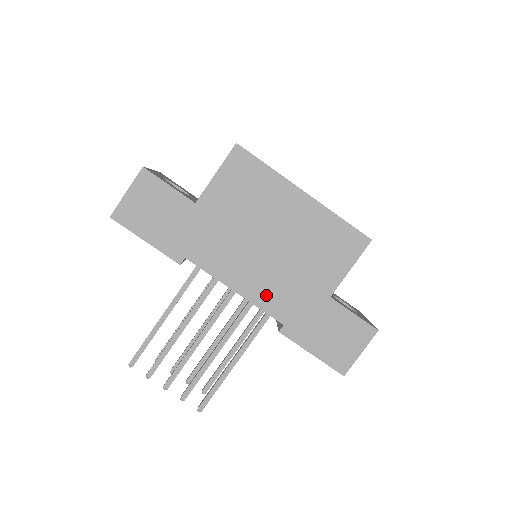
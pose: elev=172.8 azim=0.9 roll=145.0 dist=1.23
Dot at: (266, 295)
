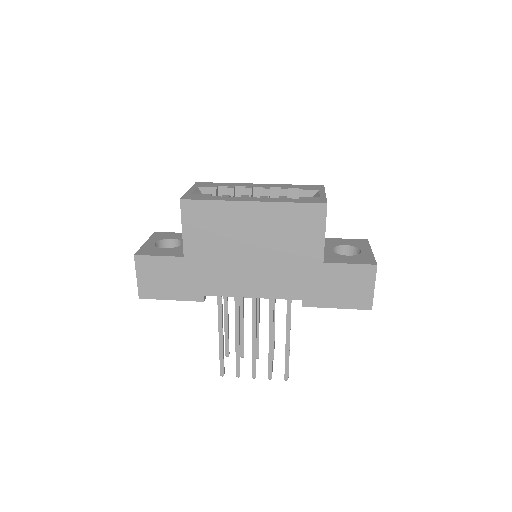
Dot at: (275, 288)
